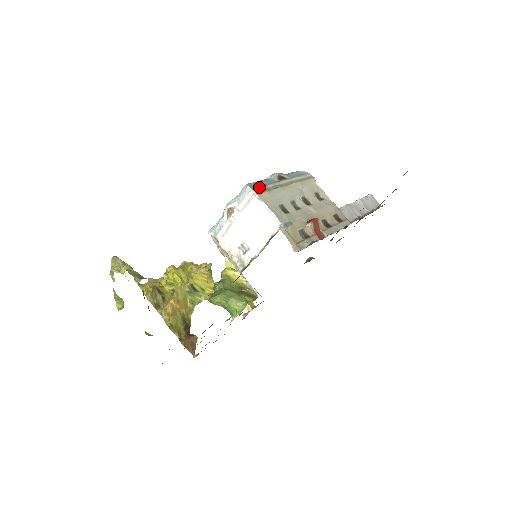
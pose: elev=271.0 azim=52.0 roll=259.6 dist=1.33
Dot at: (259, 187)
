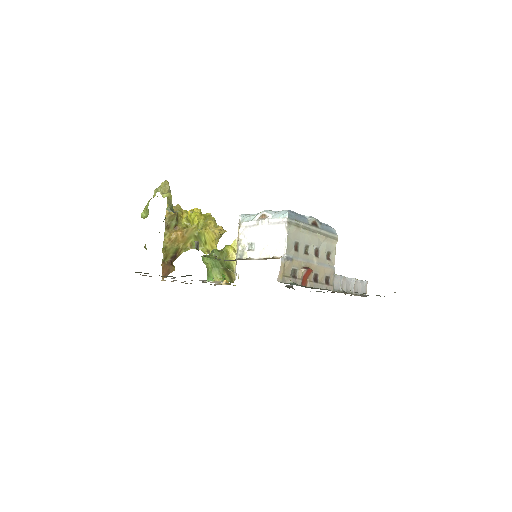
Dot at: (294, 219)
